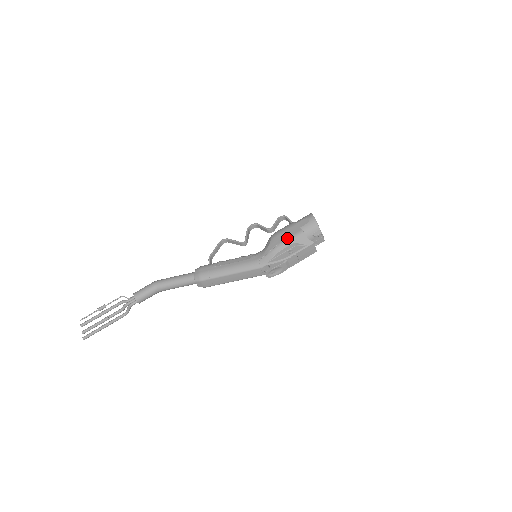
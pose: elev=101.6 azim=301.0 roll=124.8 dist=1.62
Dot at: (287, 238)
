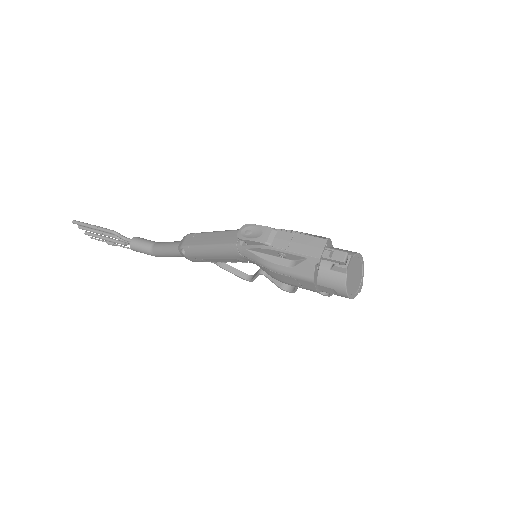
Dot at: occluded
